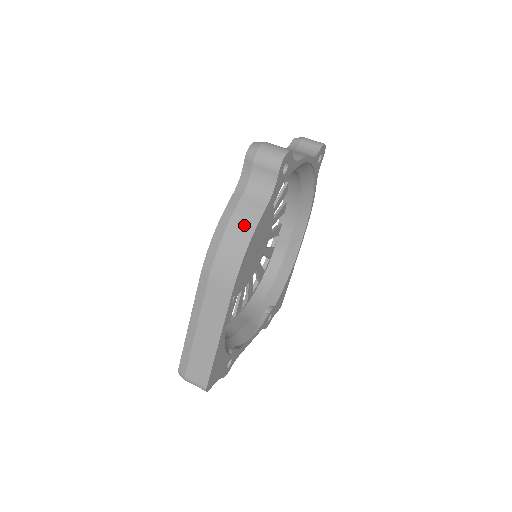
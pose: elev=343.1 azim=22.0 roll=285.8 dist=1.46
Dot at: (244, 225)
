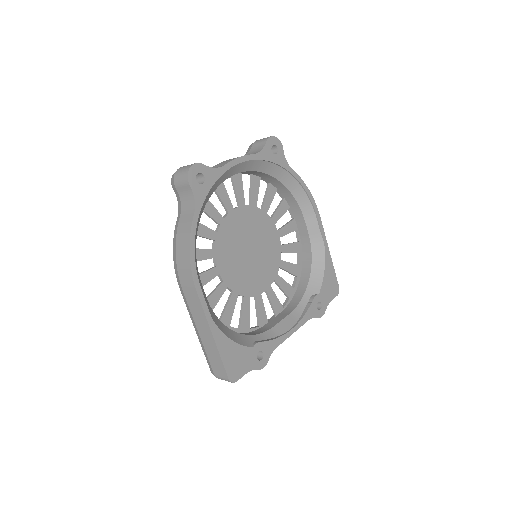
Dot at: (184, 237)
